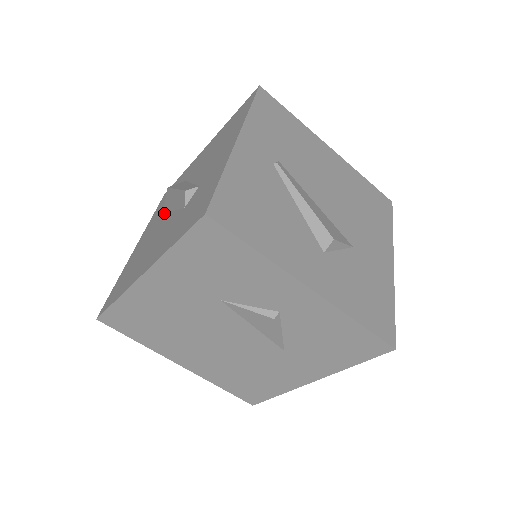
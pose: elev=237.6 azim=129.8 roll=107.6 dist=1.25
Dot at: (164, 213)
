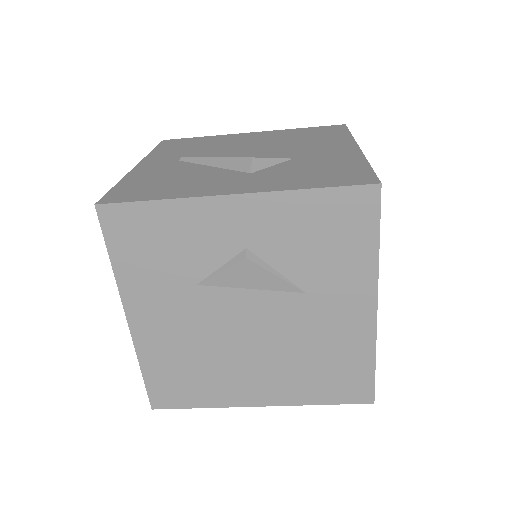
Dot at: occluded
